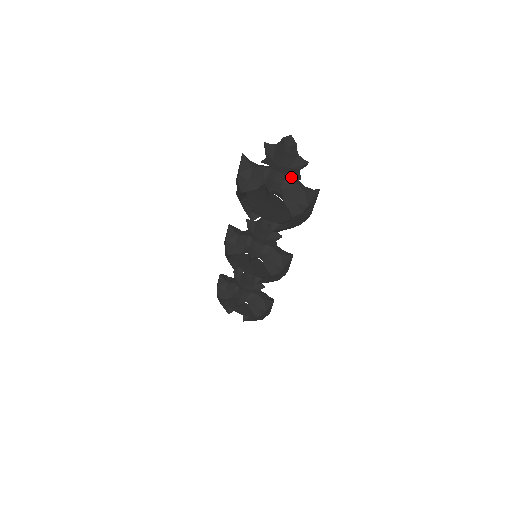
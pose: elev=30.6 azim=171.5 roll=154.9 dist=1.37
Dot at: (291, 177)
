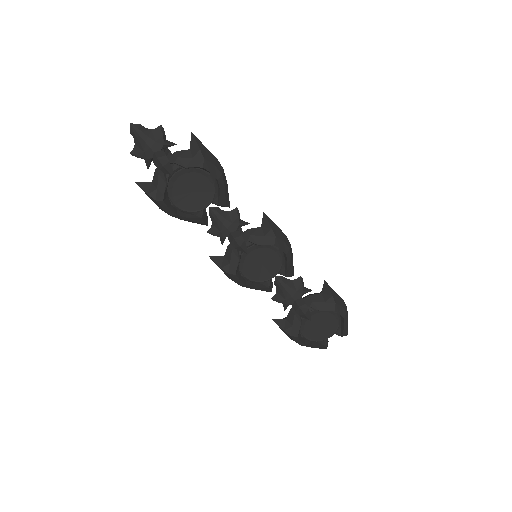
Dot at: (173, 154)
